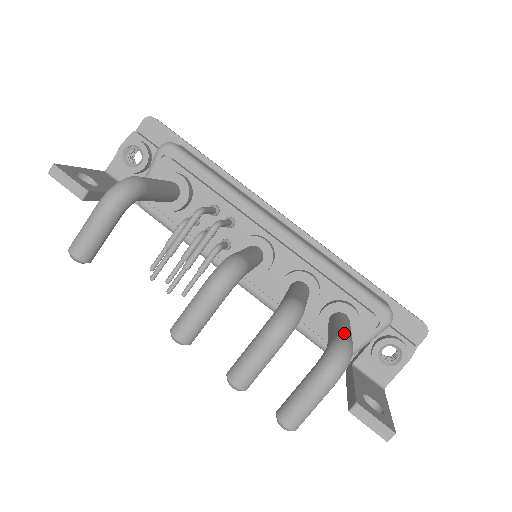
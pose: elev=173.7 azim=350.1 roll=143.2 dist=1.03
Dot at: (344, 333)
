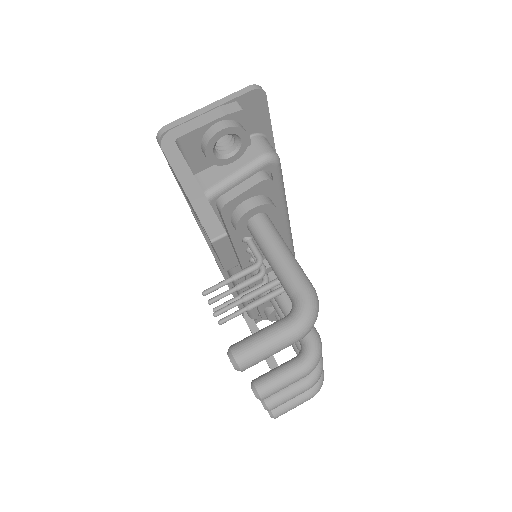
Dot at: occluded
